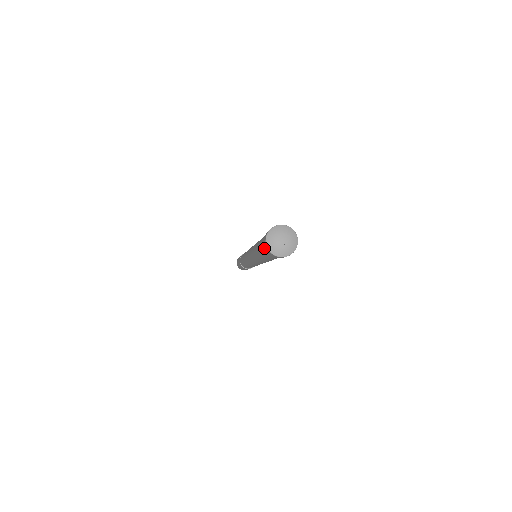
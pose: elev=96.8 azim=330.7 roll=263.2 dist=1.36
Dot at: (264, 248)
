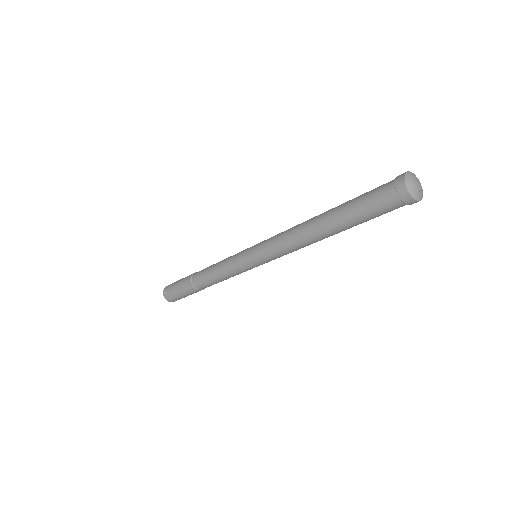
Dot at: (385, 204)
